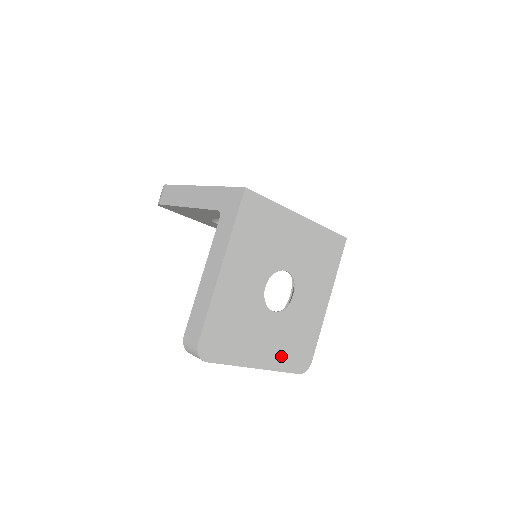
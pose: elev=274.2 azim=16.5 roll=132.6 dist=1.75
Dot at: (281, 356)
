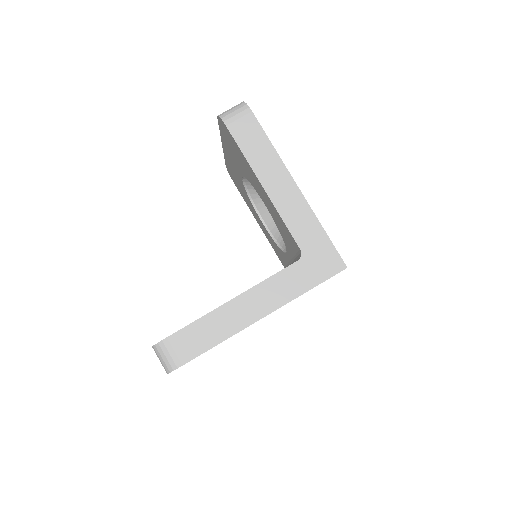
Dot at: occluded
